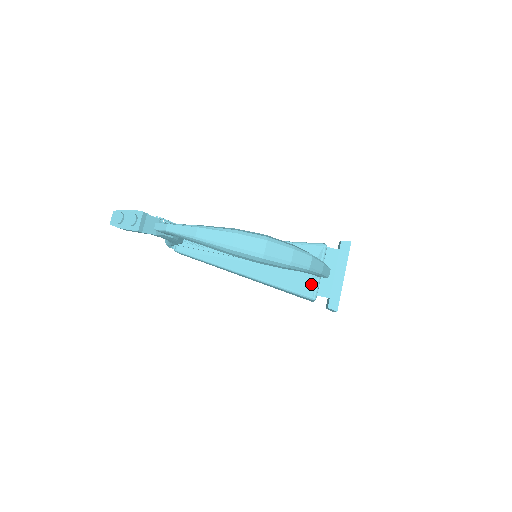
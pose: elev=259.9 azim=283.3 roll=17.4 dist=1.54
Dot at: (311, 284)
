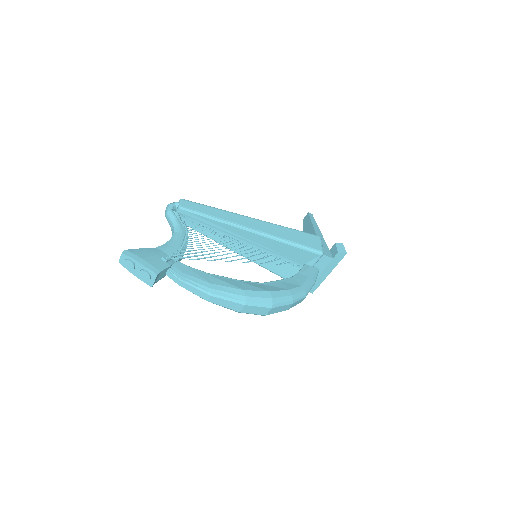
Dot at: occluded
